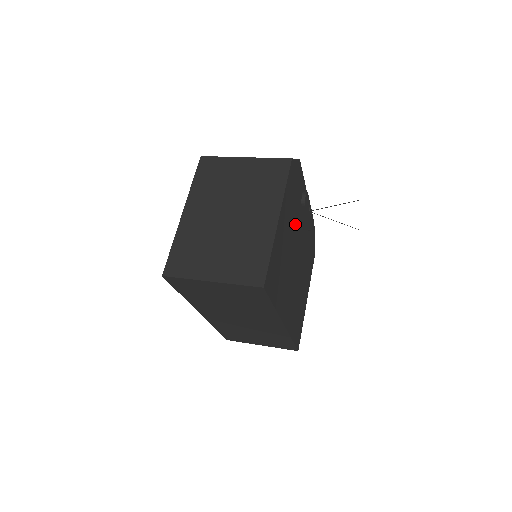
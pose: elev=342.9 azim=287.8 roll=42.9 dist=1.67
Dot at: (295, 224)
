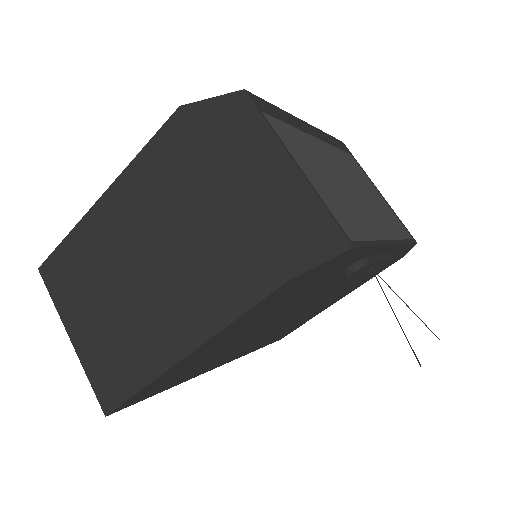
Dot at: (293, 304)
